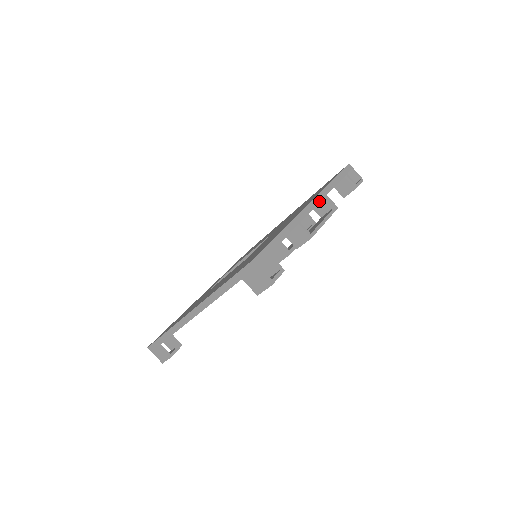
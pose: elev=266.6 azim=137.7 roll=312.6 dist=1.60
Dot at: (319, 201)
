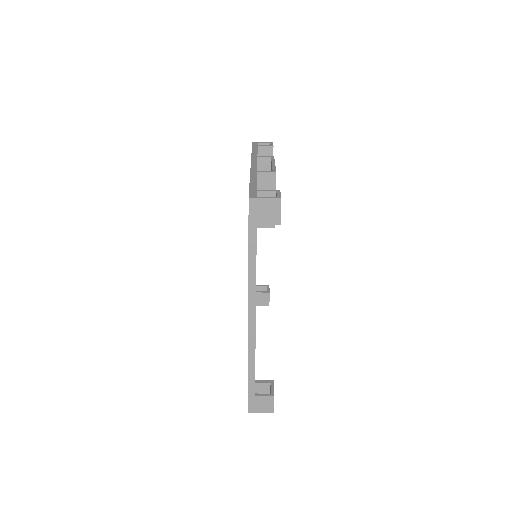
Dot at: (256, 160)
